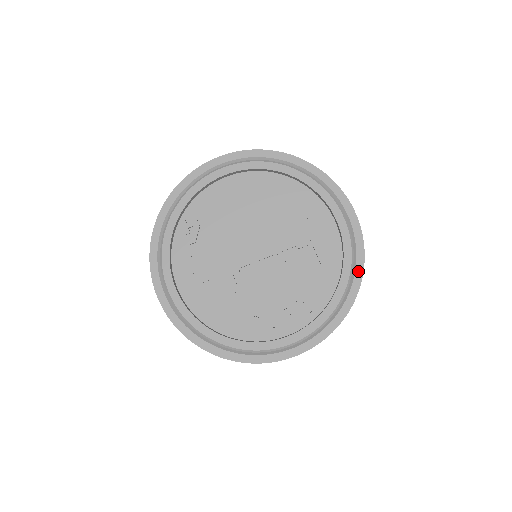
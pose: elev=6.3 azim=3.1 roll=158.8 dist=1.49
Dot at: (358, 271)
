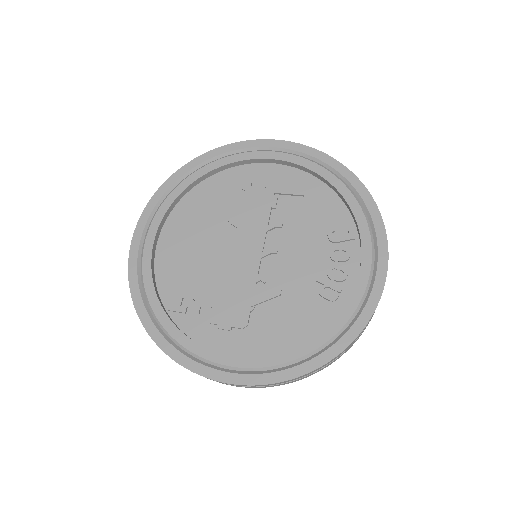
Dot at: (332, 164)
